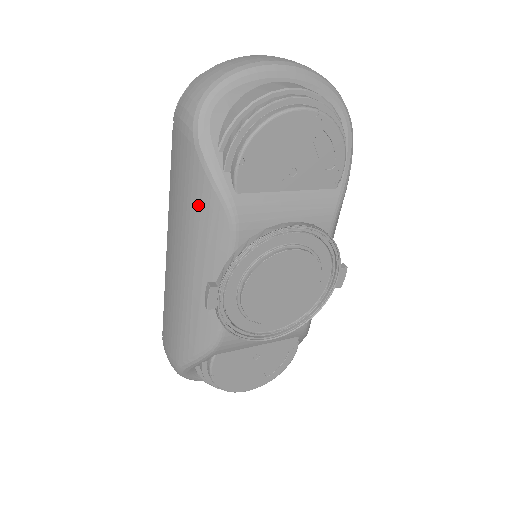
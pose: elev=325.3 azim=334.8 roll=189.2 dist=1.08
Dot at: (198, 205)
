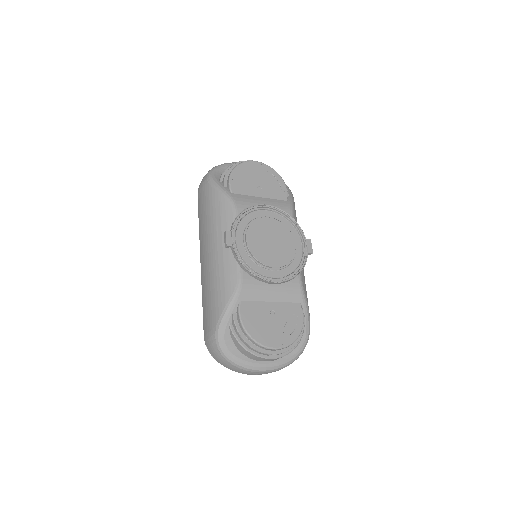
Dot at: (214, 207)
